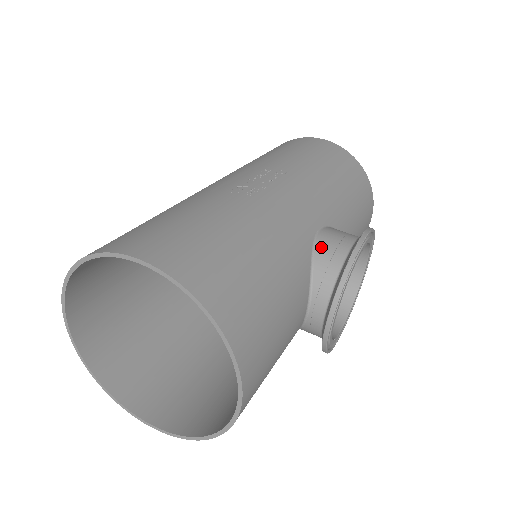
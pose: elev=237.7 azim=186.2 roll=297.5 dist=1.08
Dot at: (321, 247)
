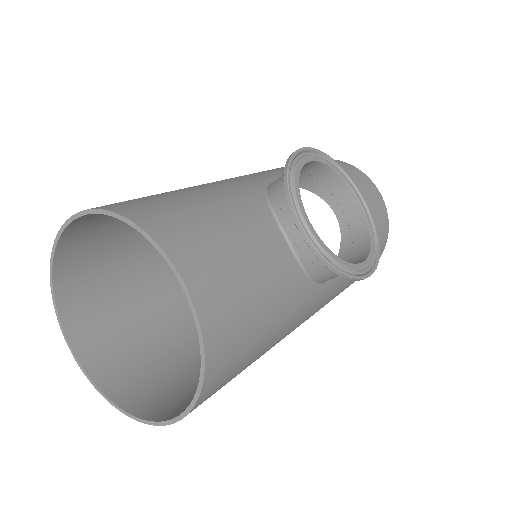
Dot at: (272, 184)
